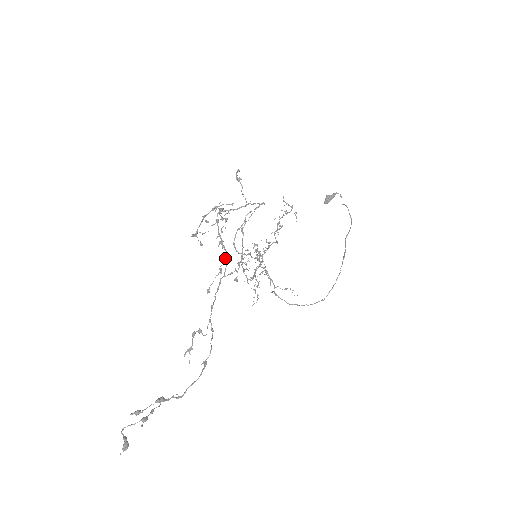
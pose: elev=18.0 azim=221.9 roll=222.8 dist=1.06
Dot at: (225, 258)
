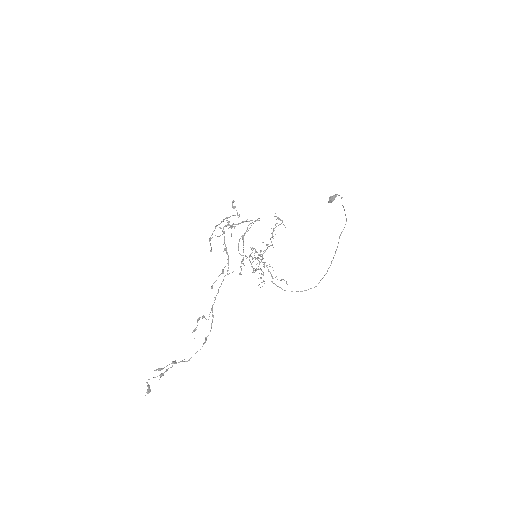
Dot at: (228, 261)
